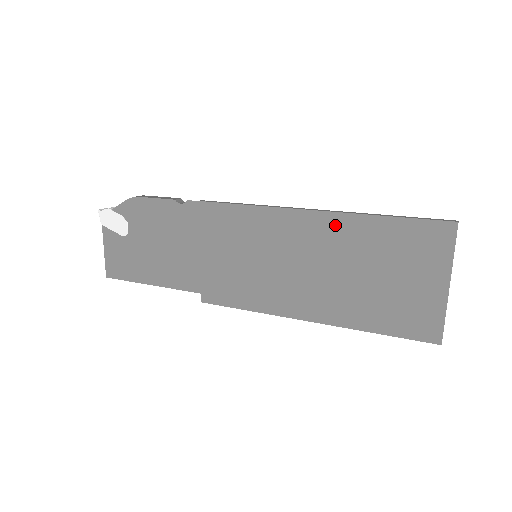
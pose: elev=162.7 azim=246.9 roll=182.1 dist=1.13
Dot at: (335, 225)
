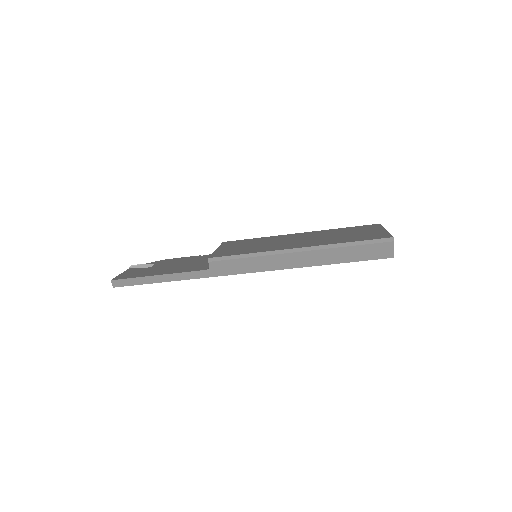
Dot at: (313, 233)
